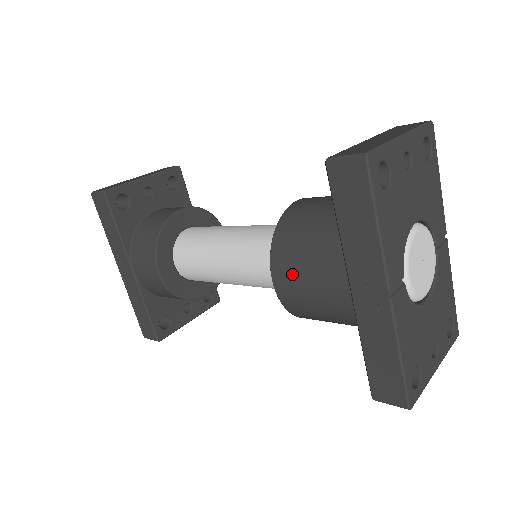
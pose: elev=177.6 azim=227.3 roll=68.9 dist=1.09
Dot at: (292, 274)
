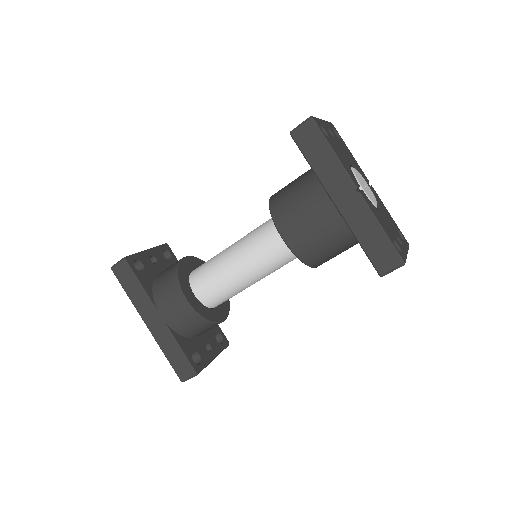
Dot at: (293, 221)
